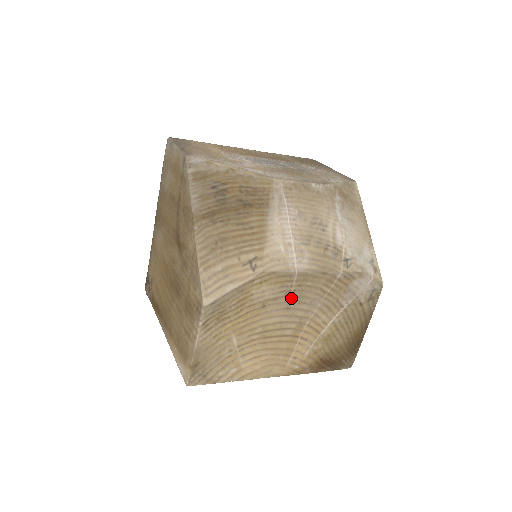
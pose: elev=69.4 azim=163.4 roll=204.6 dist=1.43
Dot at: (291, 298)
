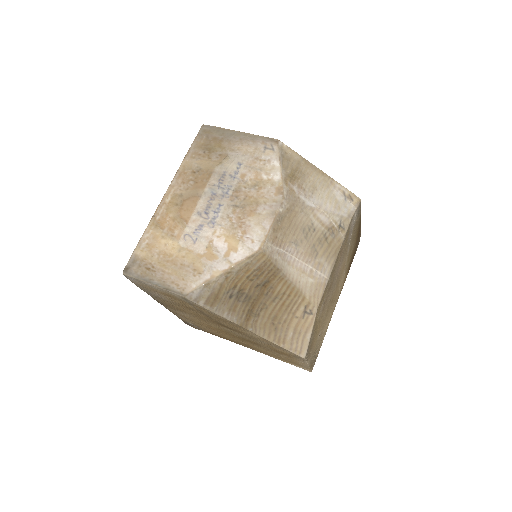
Dot at: (331, 286)
